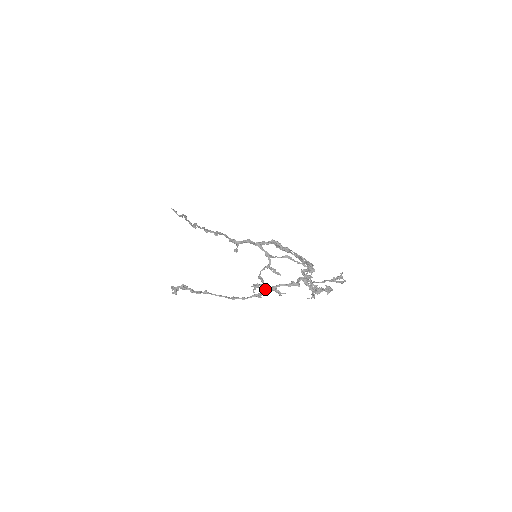
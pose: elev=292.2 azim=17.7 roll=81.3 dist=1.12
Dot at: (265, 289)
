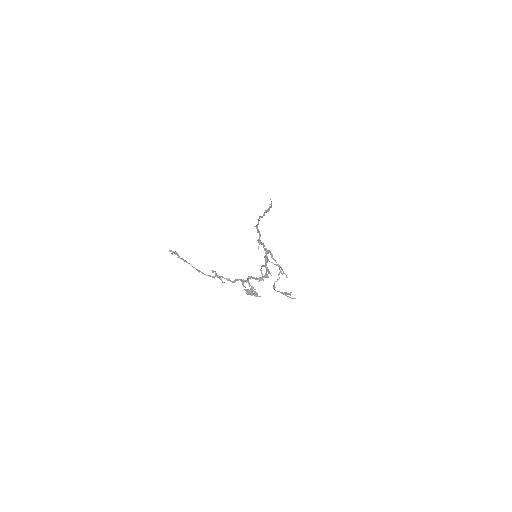
Dot at: (216, 275)
